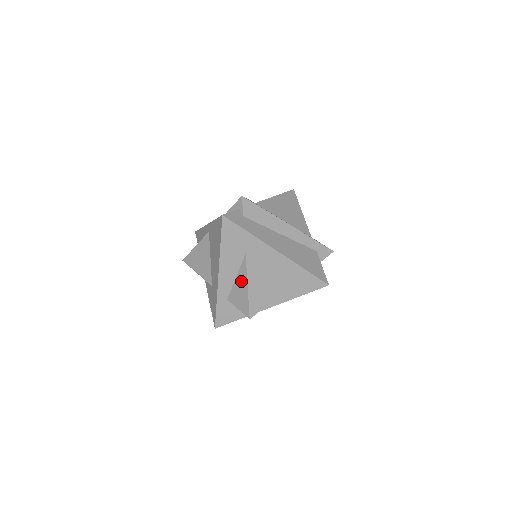
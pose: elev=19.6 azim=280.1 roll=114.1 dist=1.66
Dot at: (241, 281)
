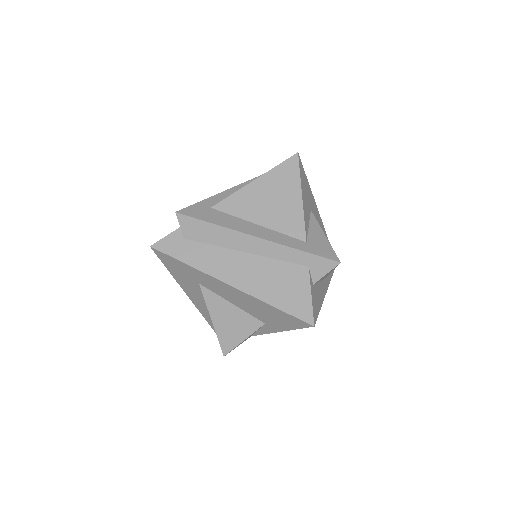
Dot at: occluded
